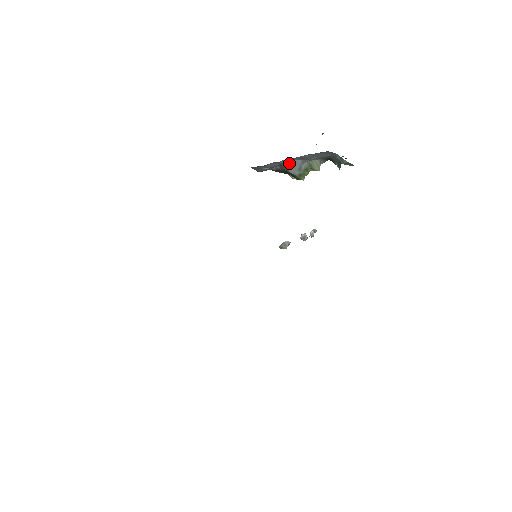
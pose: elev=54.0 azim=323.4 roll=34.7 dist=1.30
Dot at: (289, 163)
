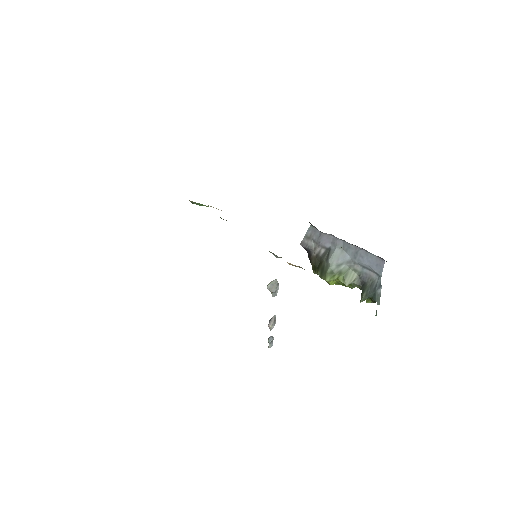
Dot at: (340, 251)
